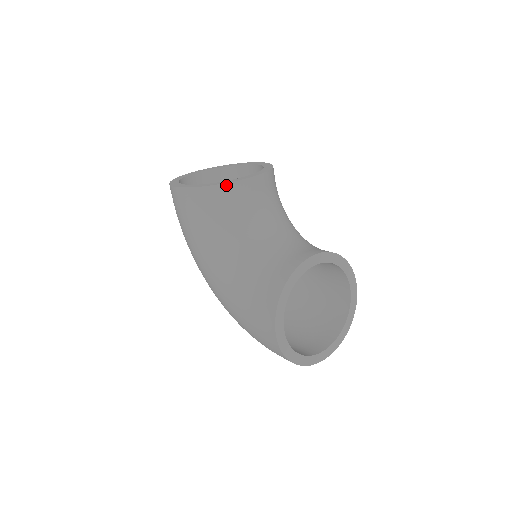
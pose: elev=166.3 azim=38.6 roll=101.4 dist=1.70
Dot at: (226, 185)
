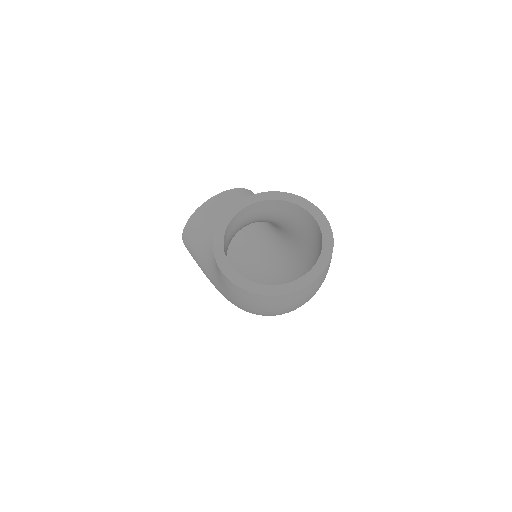
Dot at: (196, 212)
